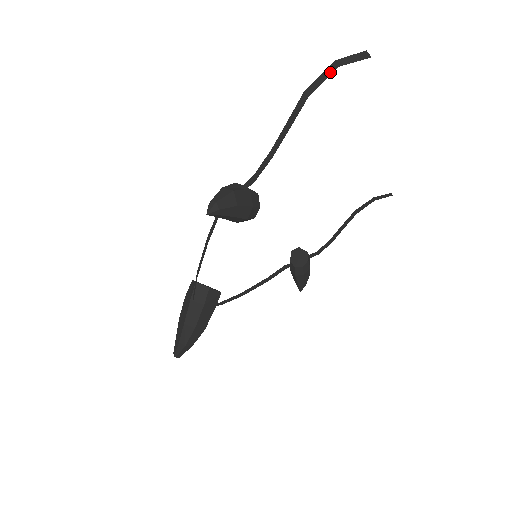
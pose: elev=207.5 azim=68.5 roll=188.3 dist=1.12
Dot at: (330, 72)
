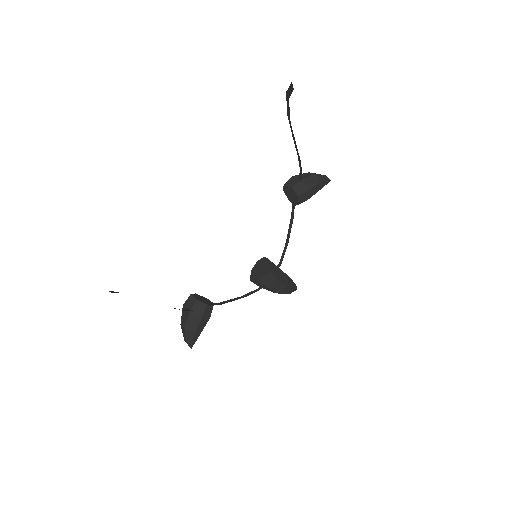
Dot at: occluded
